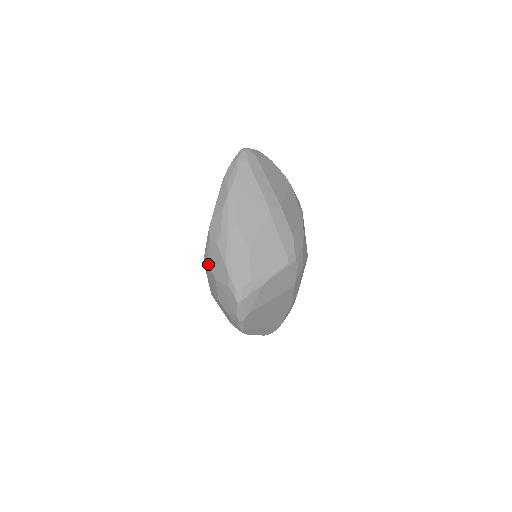
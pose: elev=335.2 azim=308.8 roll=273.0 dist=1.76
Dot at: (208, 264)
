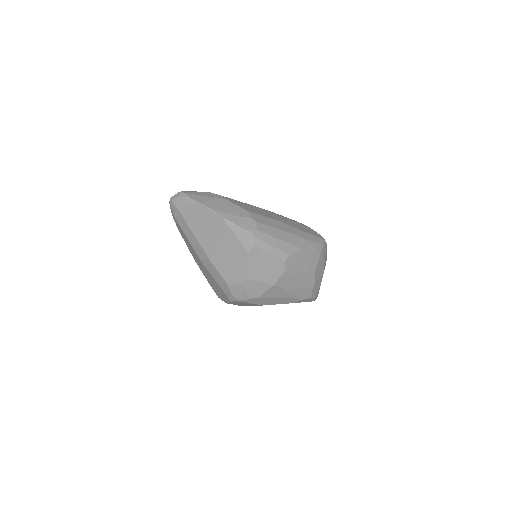
Dot at: occluded
